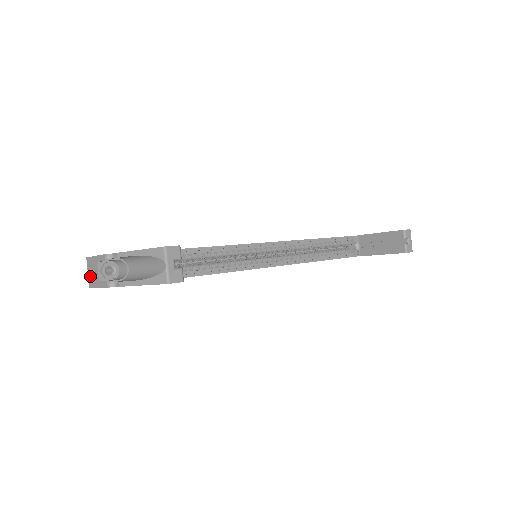
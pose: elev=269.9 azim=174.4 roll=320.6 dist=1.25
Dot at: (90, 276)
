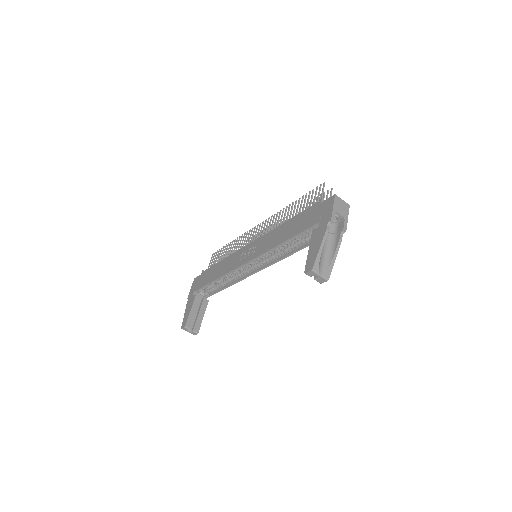
Dot at: occluded
